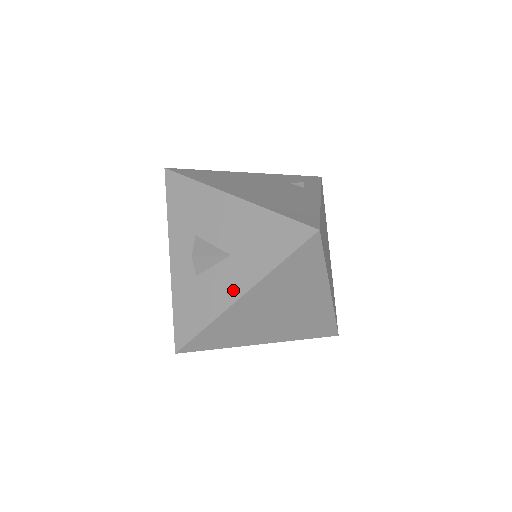
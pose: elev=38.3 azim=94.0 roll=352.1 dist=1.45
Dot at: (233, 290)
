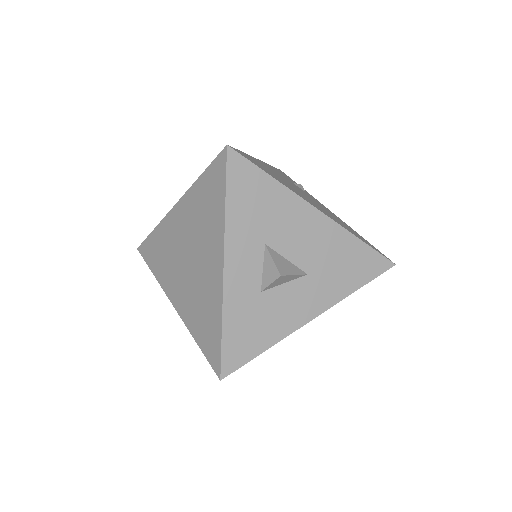
Dot at: (306, 311)
